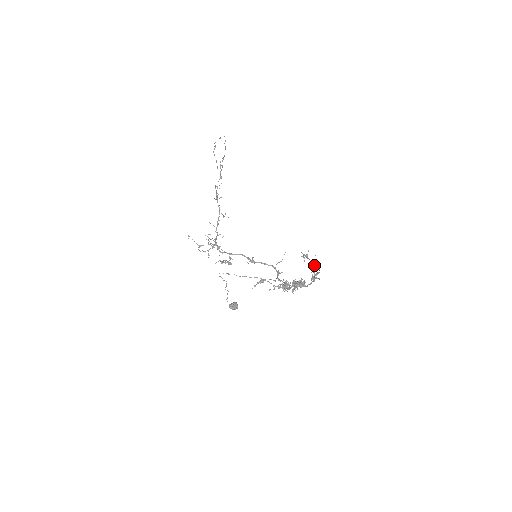
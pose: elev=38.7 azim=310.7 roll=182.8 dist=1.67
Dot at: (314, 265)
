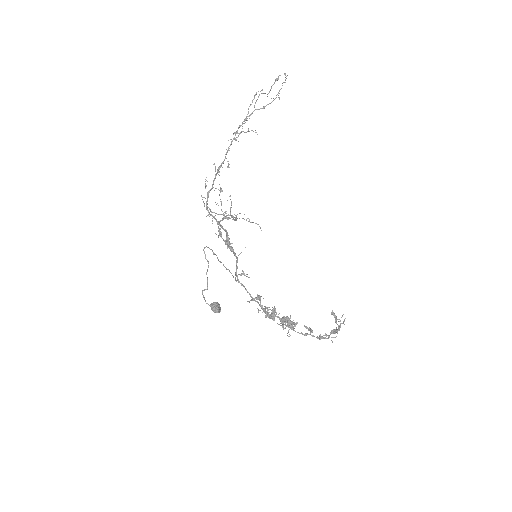
Dot at: (337, 331)
